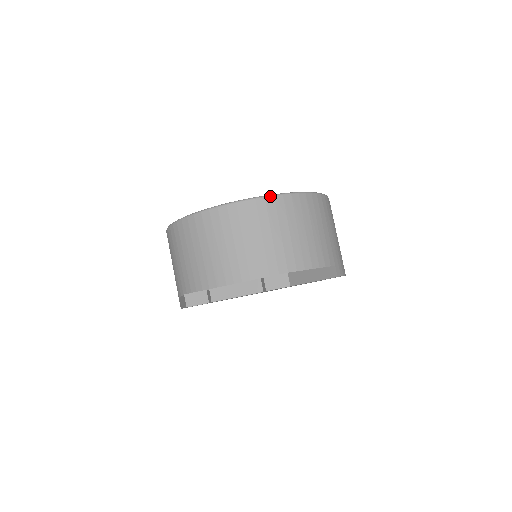
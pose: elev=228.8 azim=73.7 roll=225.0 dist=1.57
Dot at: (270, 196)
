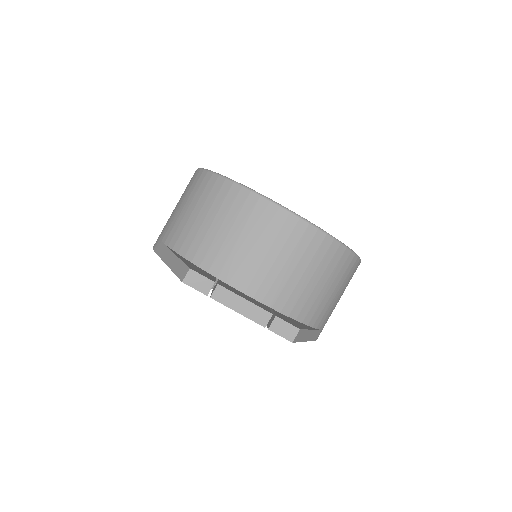
Dot at: (331, 237)
